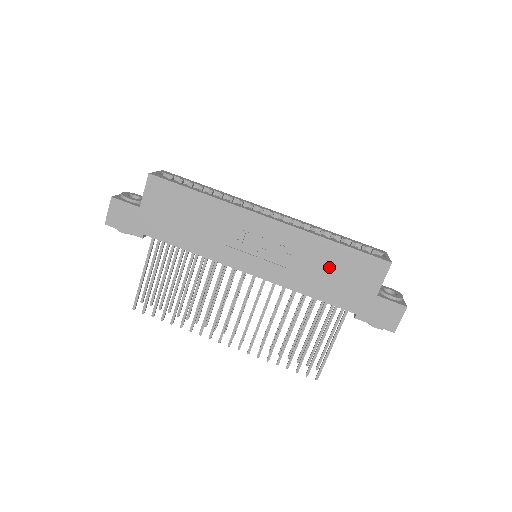
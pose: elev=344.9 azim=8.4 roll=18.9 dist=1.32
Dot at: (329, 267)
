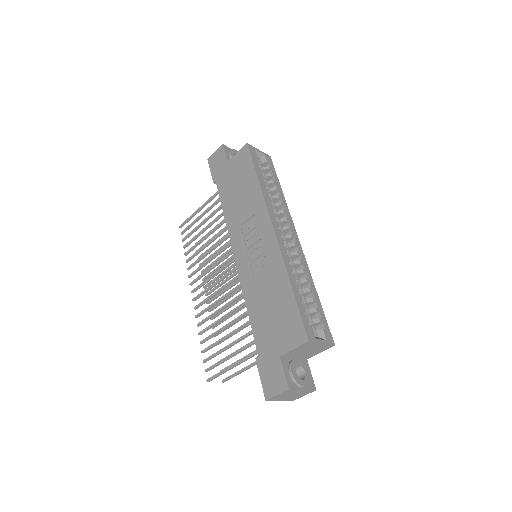
Dot at: (273, 301)
